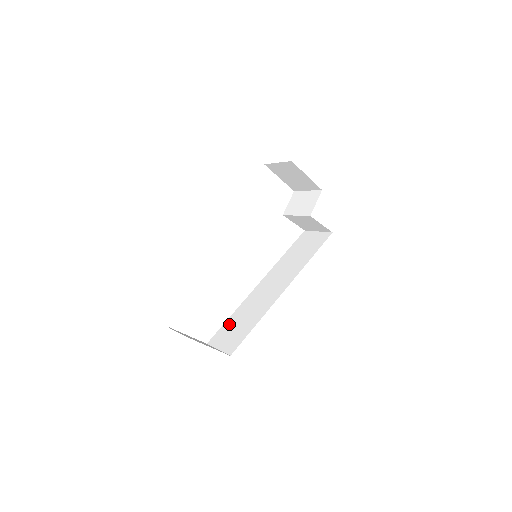
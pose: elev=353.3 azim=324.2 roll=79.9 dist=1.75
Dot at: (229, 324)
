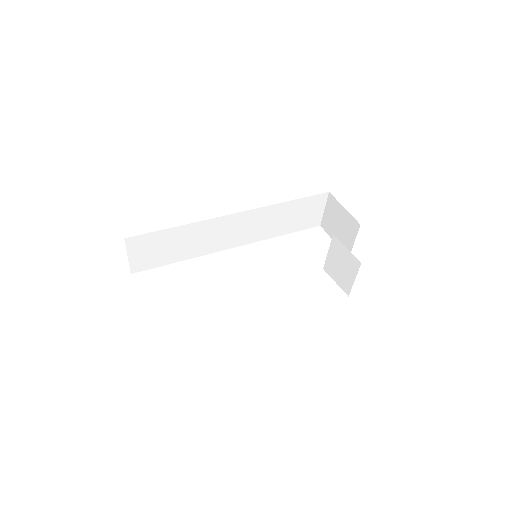
Dot at: occluded
